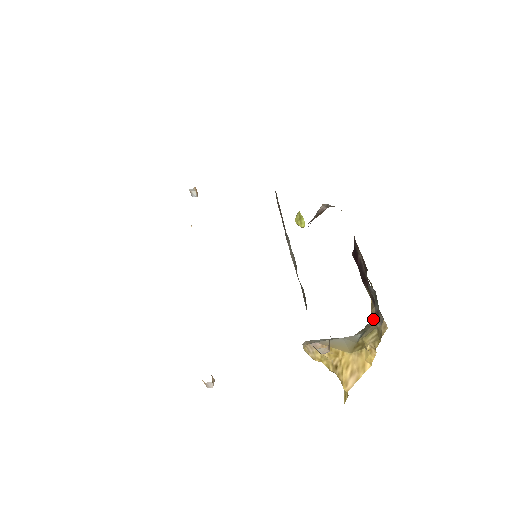
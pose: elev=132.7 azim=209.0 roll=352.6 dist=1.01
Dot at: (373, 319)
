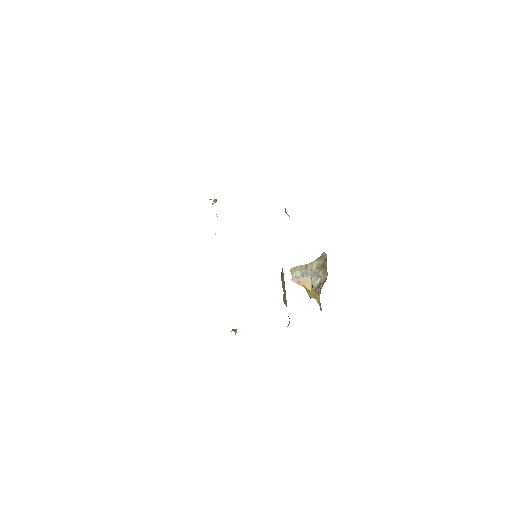
Dot at: occluded
